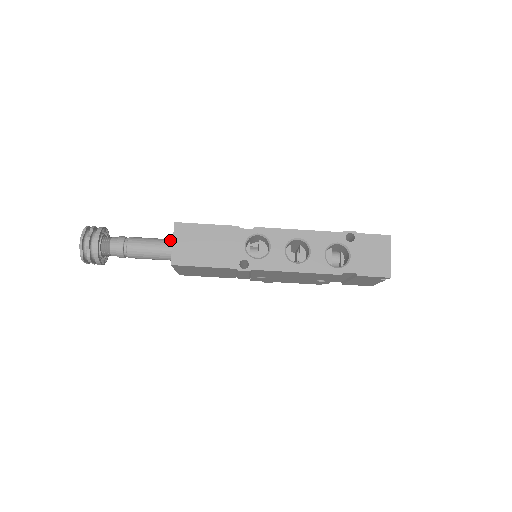
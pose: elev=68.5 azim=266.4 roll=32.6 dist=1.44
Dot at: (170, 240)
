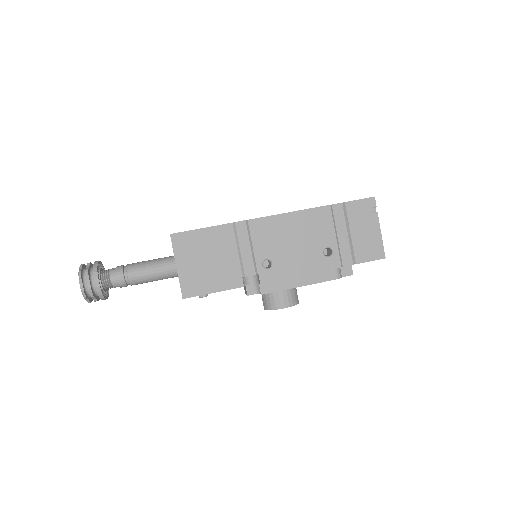
Dot at: occluded
